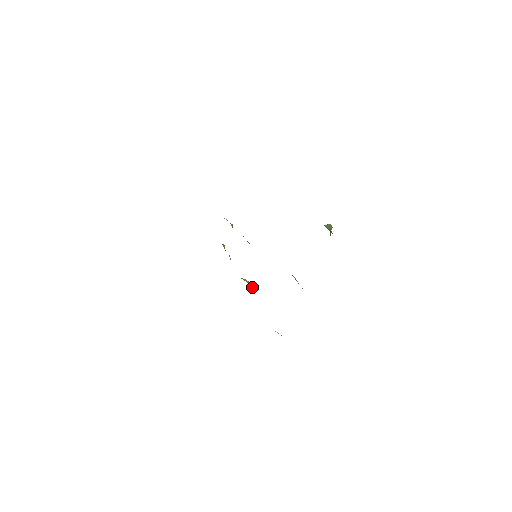
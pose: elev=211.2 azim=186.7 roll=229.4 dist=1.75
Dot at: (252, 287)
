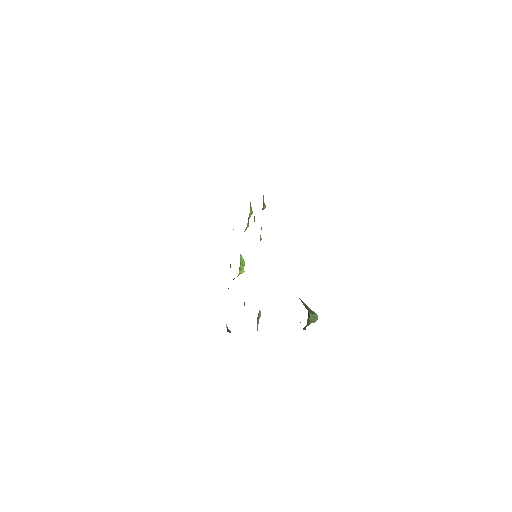
Dot at: (240, 271)
